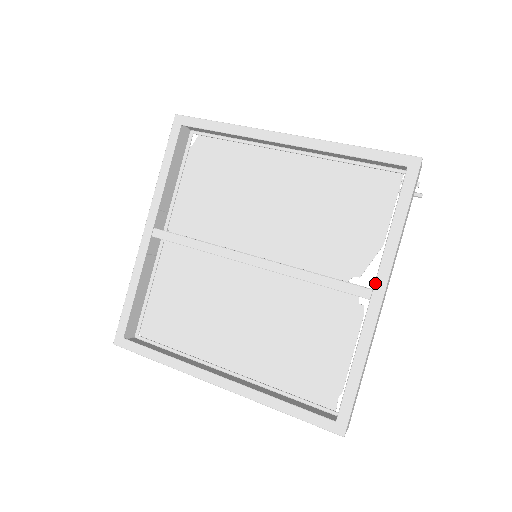
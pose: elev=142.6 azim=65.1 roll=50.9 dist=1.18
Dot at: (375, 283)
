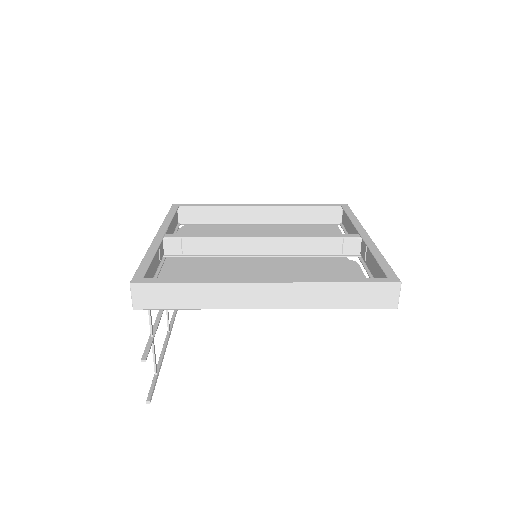
Dot at: (358, 231)
